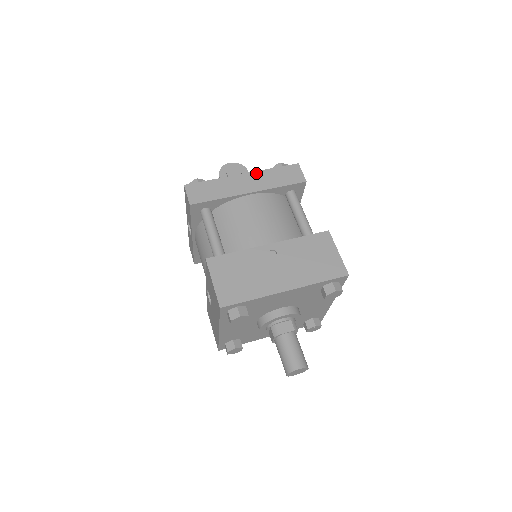
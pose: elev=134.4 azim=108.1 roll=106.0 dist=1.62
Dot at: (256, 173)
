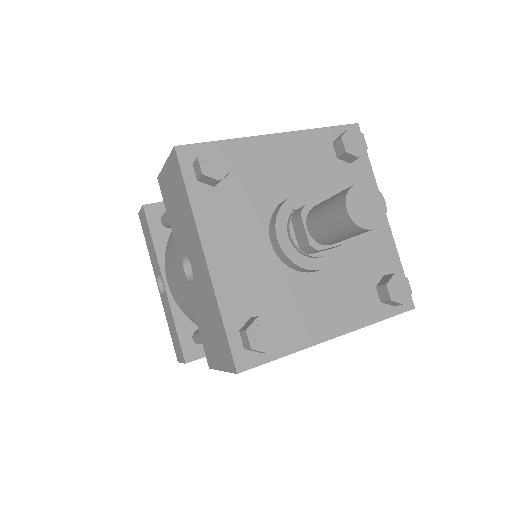
Dot at: occluded
